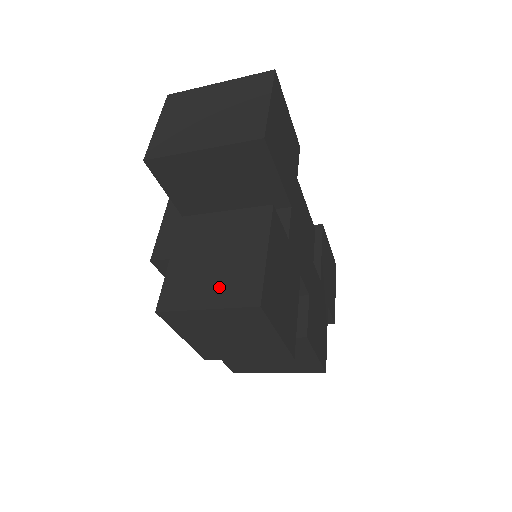
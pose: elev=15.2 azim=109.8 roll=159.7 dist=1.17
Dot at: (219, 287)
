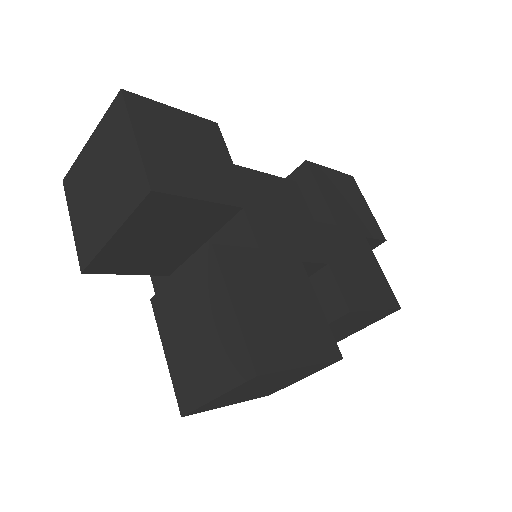
Dot at: (214, 368)
